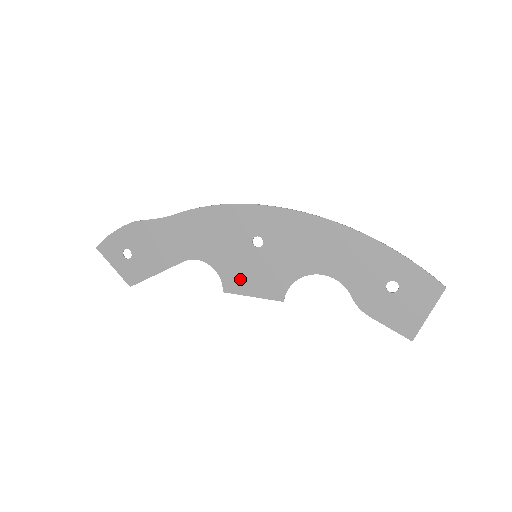
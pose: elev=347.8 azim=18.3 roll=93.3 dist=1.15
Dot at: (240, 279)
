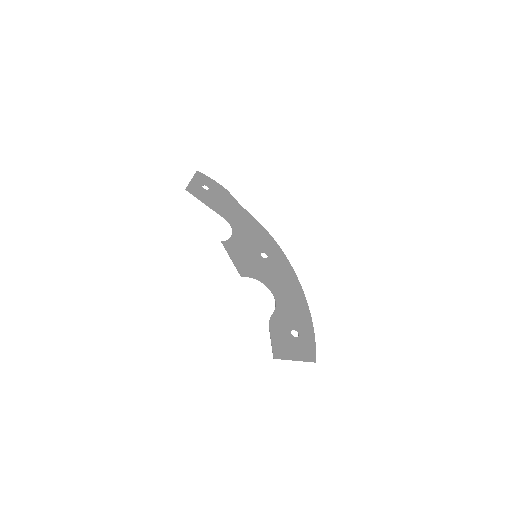
Dot at: (237, 250)
